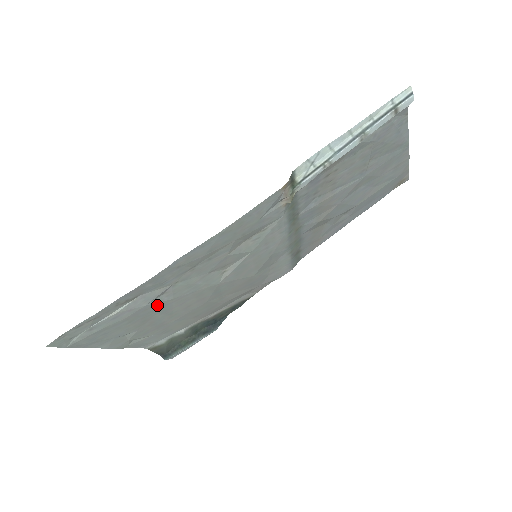
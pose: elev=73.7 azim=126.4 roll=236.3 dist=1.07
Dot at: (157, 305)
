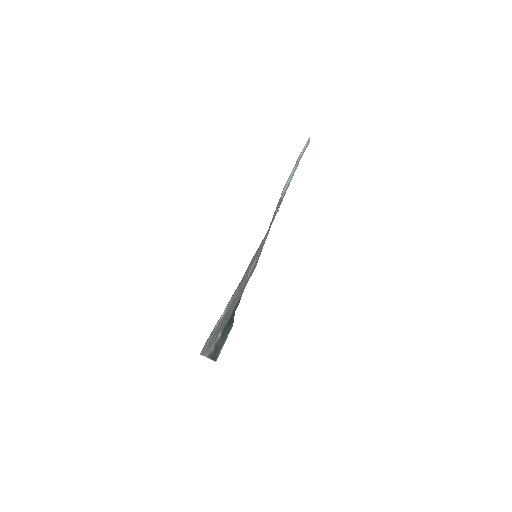
Dot at: occluded
